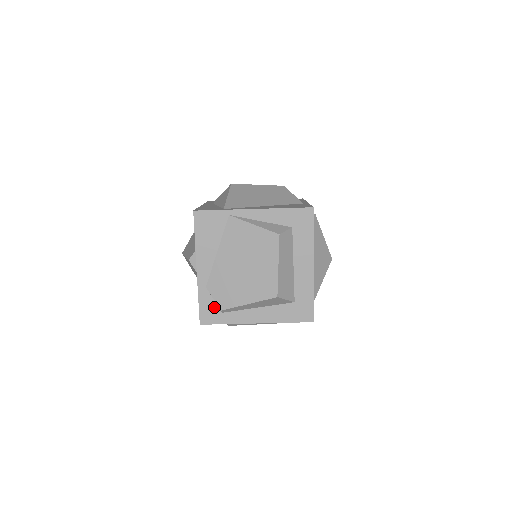
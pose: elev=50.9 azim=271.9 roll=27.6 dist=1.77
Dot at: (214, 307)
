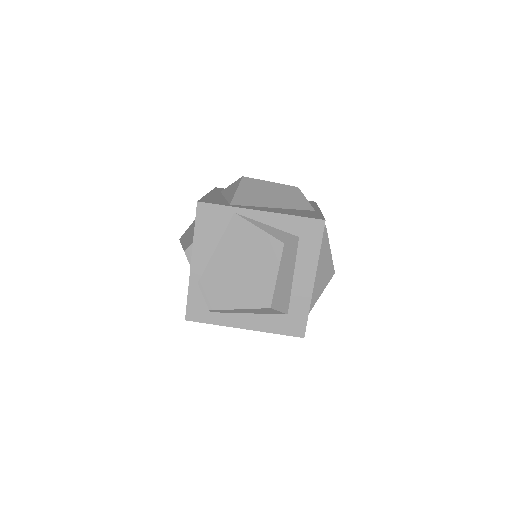
Dot at: (203, 305)
